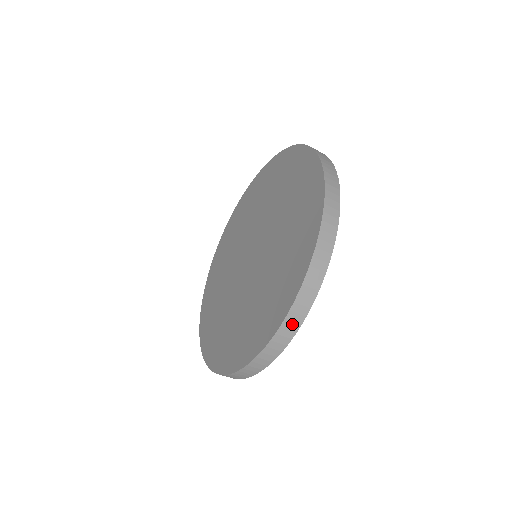
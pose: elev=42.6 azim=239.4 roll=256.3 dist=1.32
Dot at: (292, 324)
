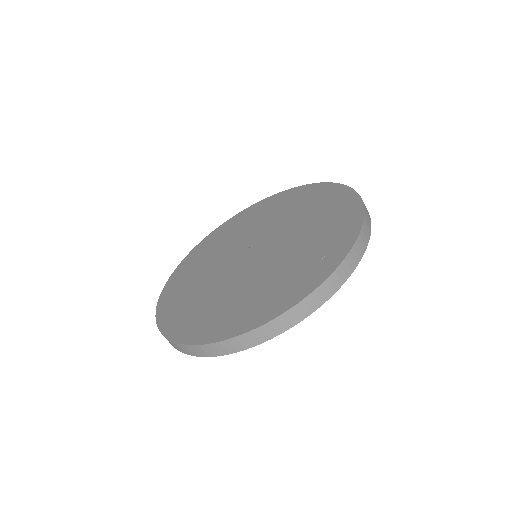
Dot at: (286, 321)
